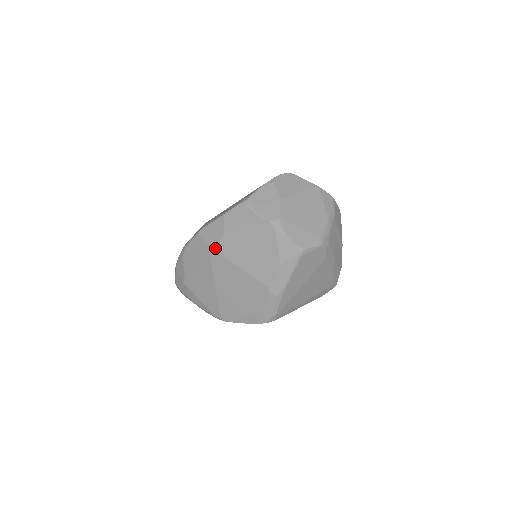
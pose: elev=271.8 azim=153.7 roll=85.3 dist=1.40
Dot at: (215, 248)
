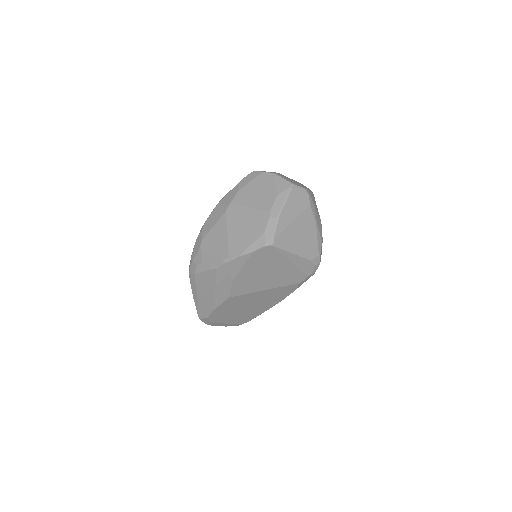
Dot at: (231, 202)
